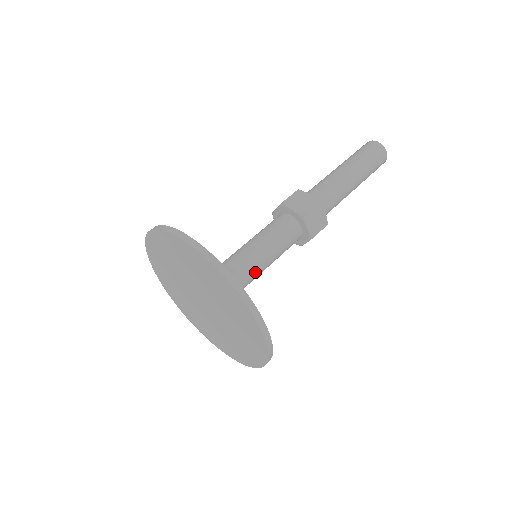
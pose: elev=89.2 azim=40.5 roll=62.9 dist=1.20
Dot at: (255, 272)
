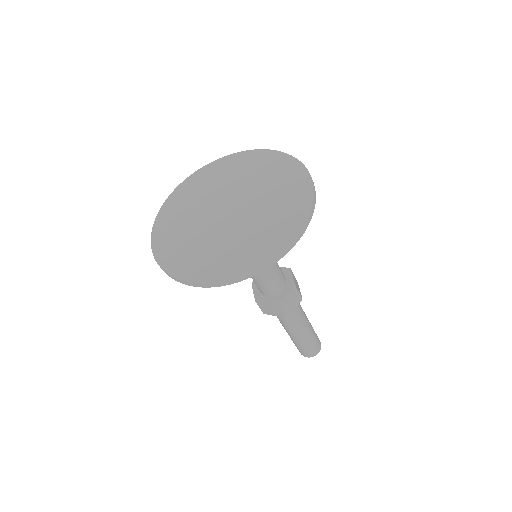
Dot at: occluded
